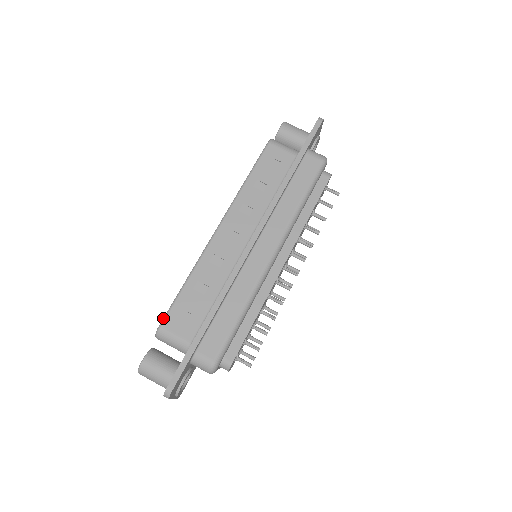
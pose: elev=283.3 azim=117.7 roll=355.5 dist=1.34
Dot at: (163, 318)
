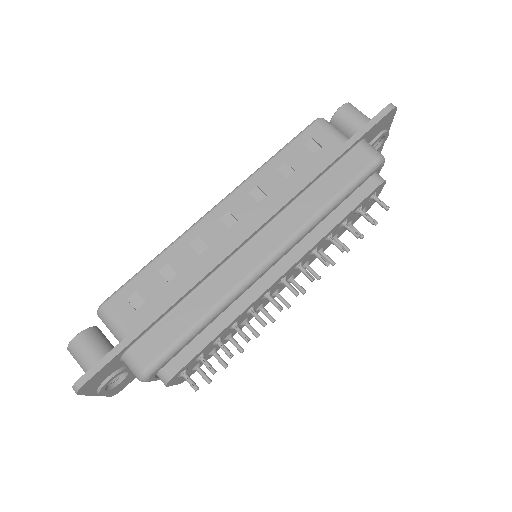
Dot at: occluded
